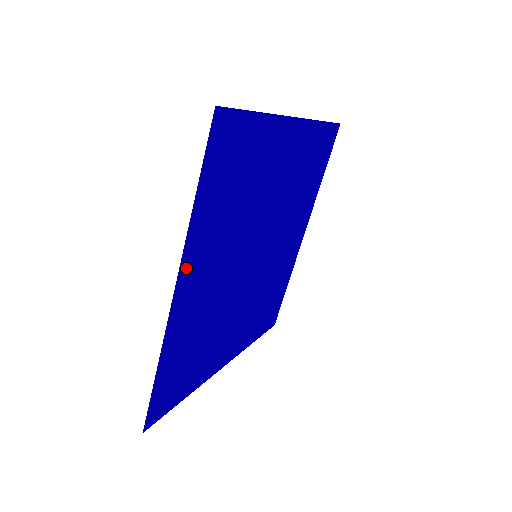
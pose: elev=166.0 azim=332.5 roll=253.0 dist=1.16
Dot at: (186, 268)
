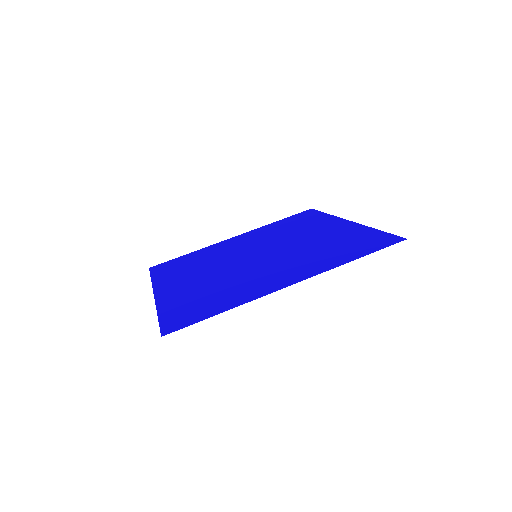
Dot at: (305, 276)
